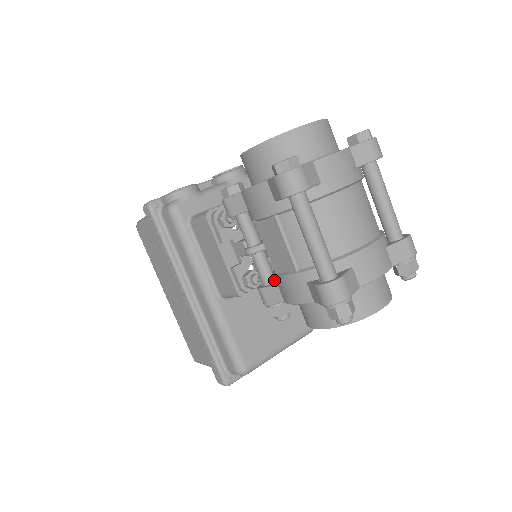
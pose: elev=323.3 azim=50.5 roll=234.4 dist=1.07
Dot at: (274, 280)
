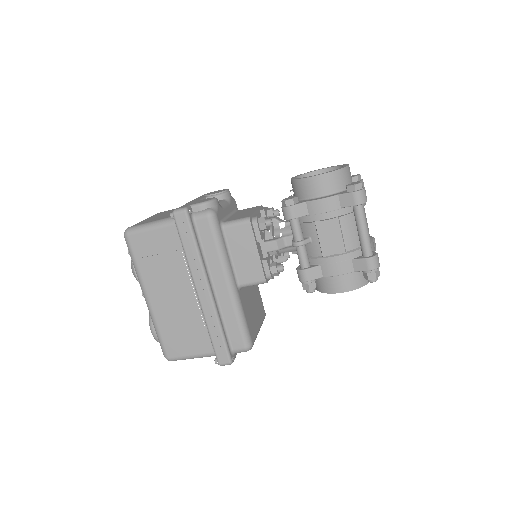
Dot at: (310, 264)
